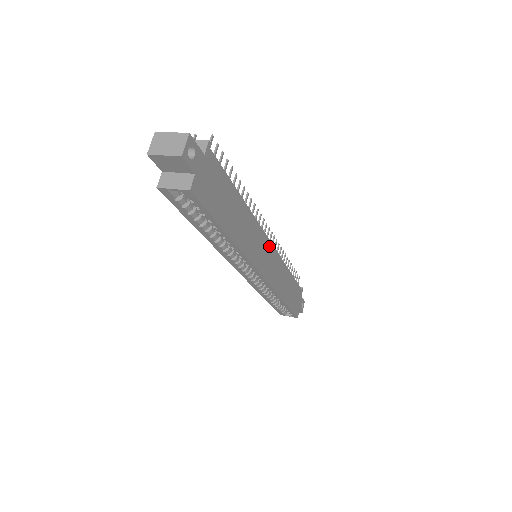
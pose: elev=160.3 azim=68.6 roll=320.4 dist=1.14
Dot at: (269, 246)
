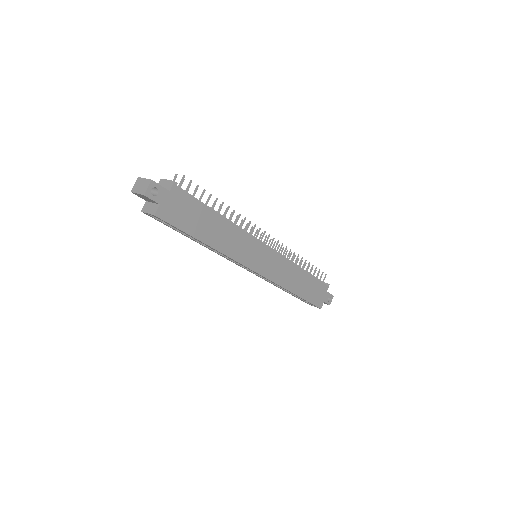
Dot at: (265, 249)
